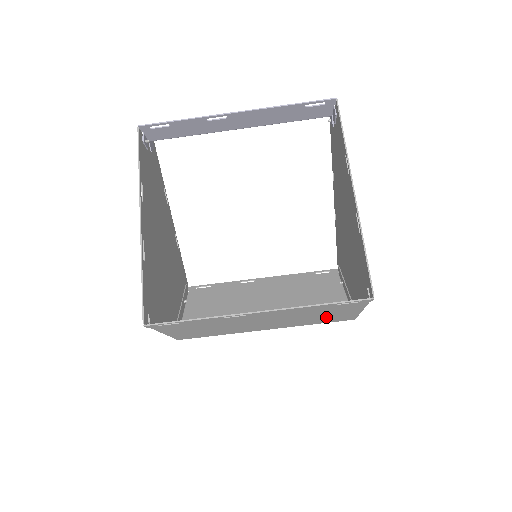
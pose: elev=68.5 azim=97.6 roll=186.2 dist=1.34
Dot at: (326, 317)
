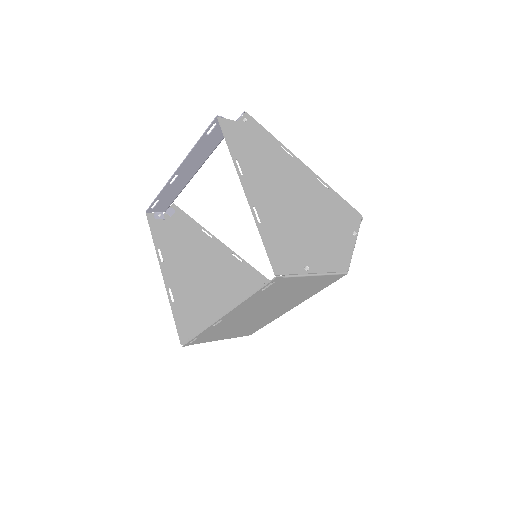
Dot at: (304, 288)
